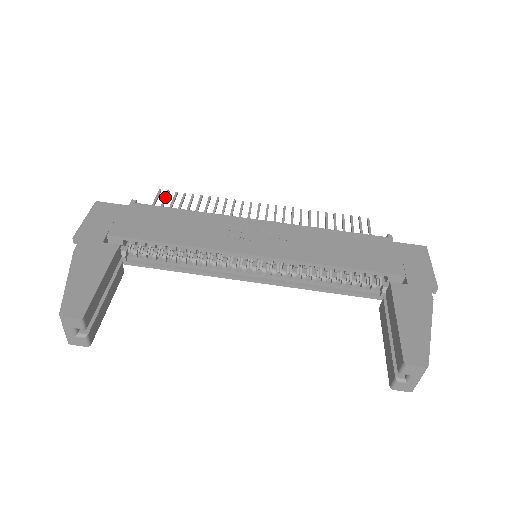
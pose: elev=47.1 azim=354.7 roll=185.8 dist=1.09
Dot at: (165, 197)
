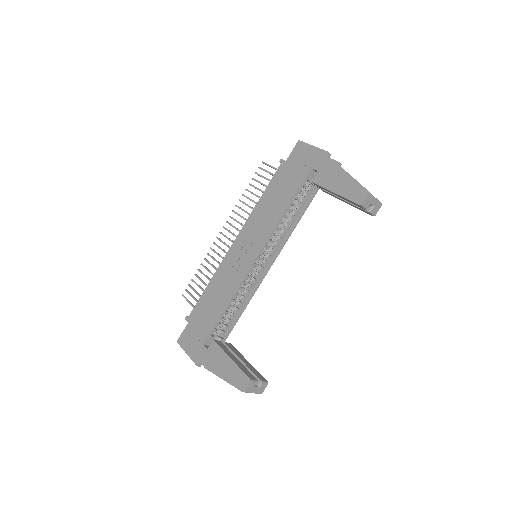
Dot at: (189, 294)
